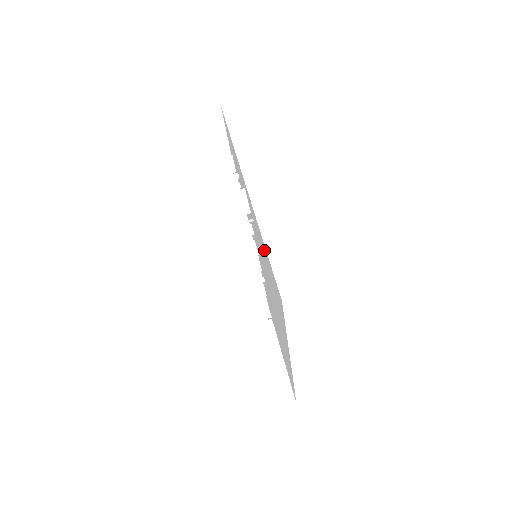
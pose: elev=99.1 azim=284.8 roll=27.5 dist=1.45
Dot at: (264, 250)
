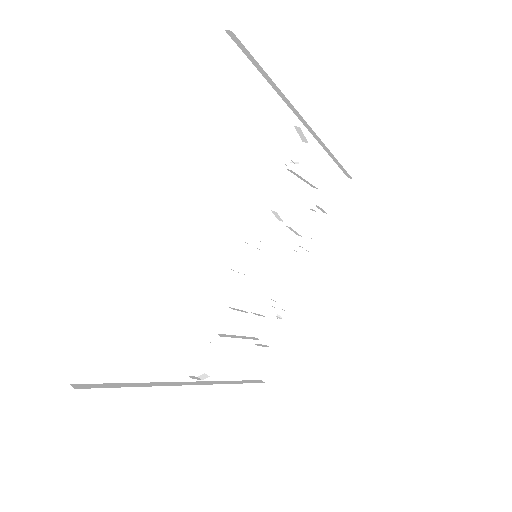
Dot at: occluded
